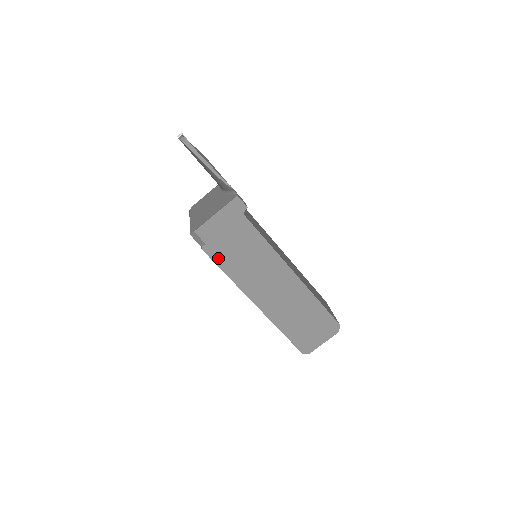
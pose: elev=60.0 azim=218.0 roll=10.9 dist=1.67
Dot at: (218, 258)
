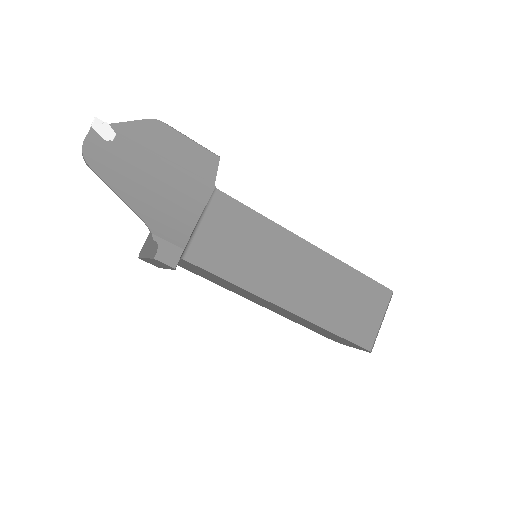
Dot at: (189, 270)
